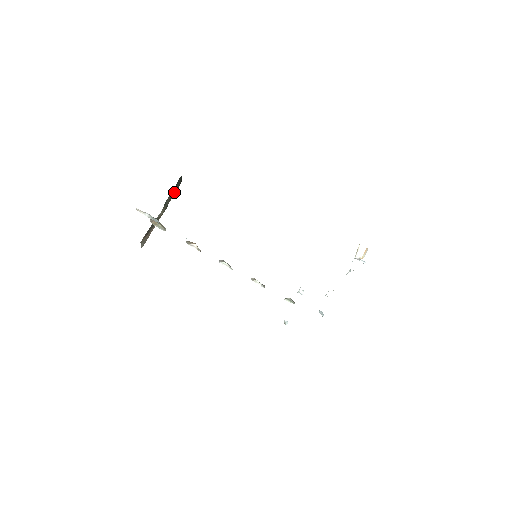
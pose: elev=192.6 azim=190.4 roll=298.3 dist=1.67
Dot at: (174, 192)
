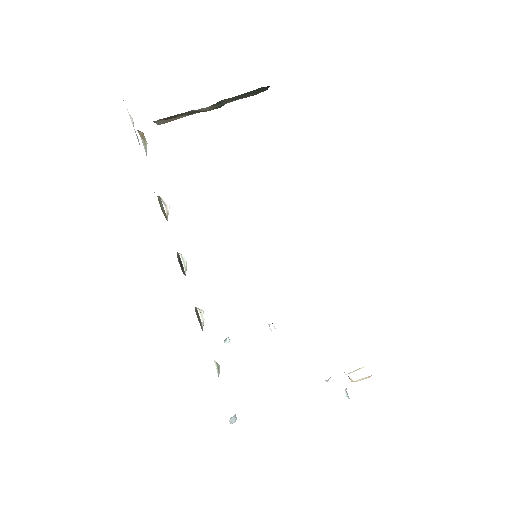
Dot at: (246, 95)
